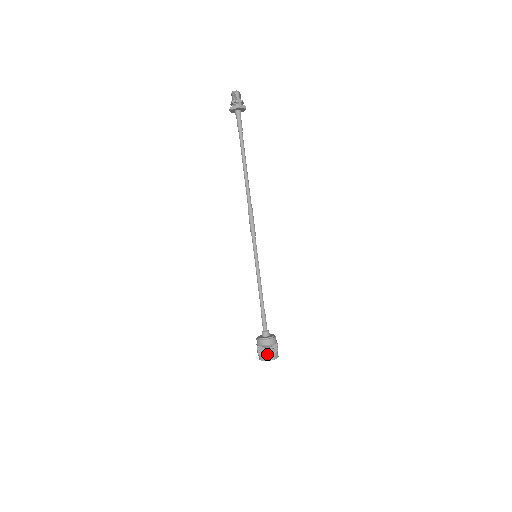
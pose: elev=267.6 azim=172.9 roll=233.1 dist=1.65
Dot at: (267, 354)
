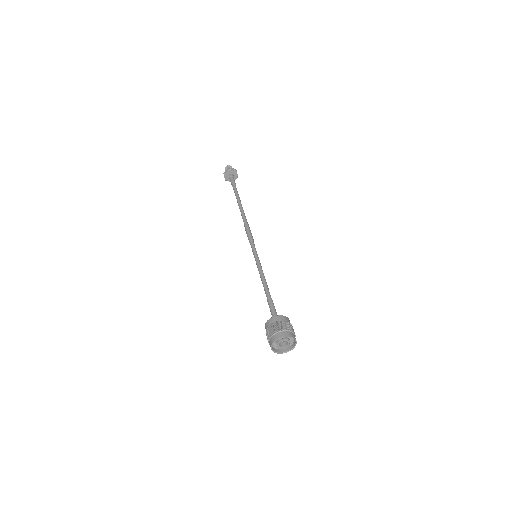
Dot at: (290, 330)
